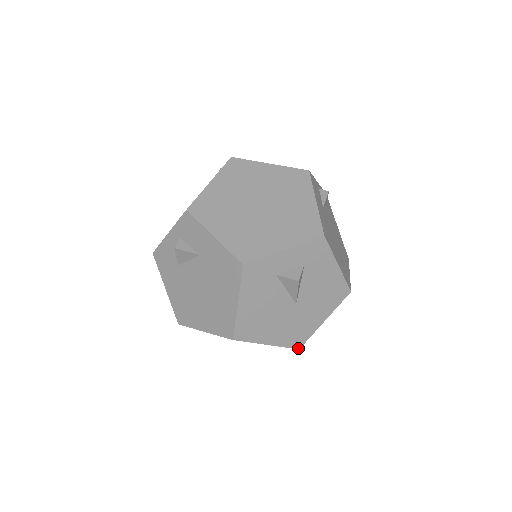
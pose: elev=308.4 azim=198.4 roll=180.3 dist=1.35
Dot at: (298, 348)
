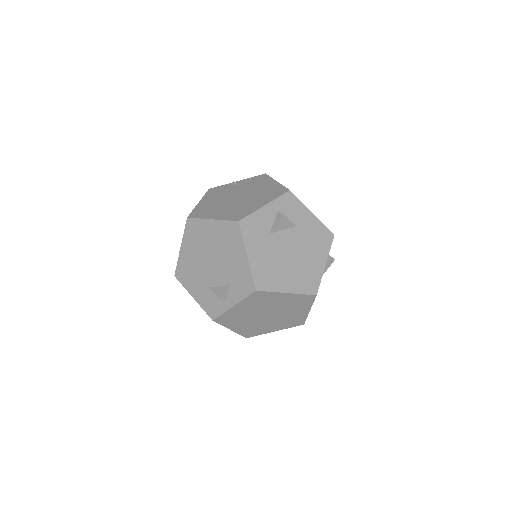
Dot at: (304, 323)
